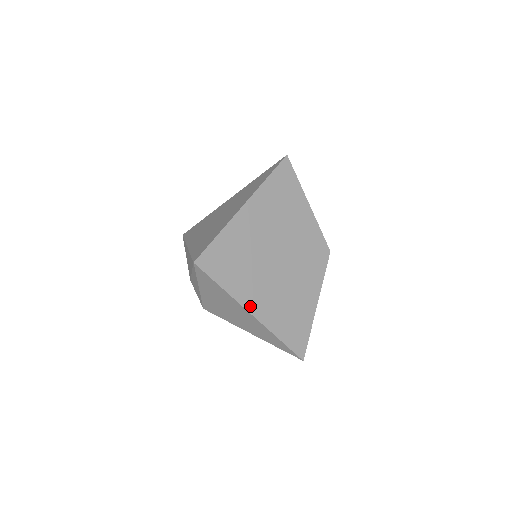
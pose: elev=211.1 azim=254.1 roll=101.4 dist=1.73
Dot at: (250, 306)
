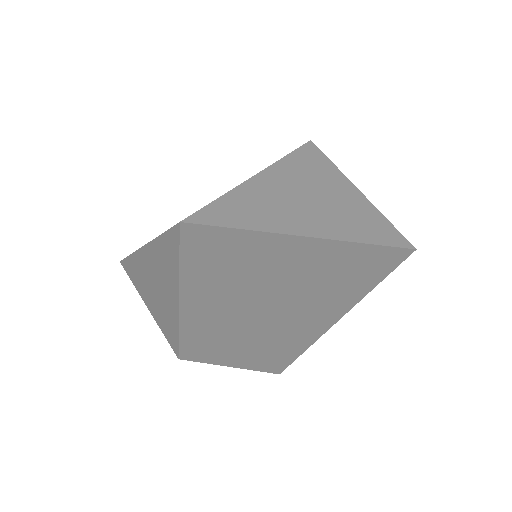
Dot at: occluded
